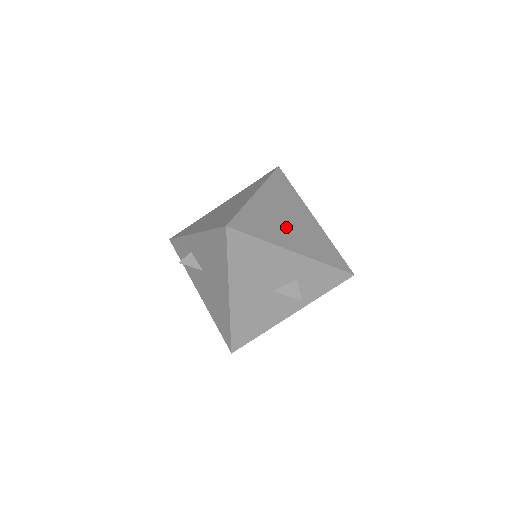
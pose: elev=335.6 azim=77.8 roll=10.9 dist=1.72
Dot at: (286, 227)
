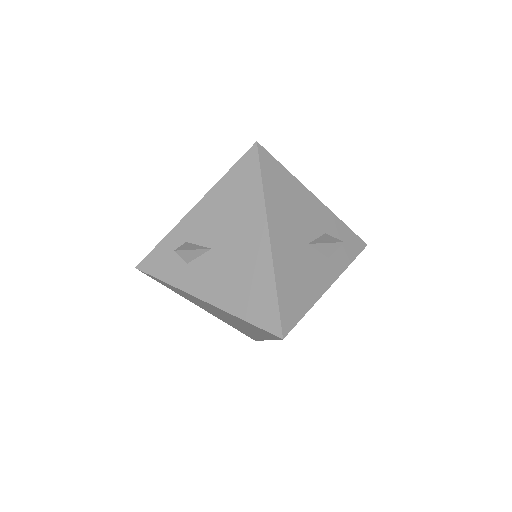
Dot at: occluded
